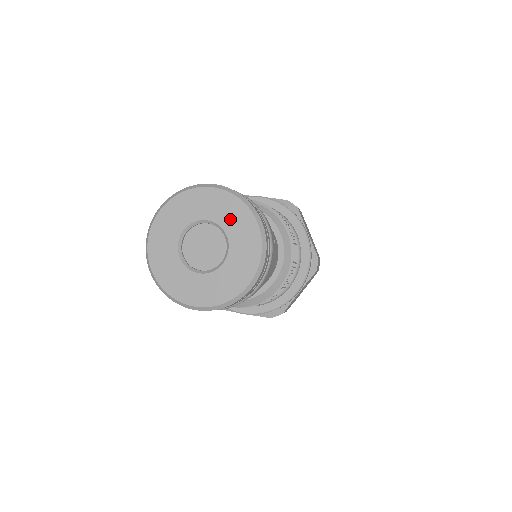
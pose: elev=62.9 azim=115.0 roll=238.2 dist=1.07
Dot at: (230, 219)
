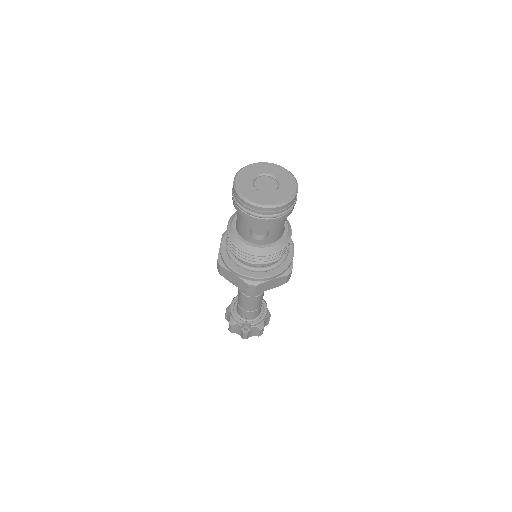
Dot at: (285, 180)
